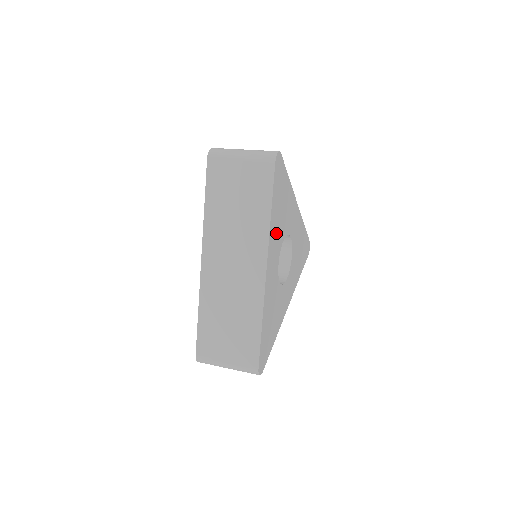
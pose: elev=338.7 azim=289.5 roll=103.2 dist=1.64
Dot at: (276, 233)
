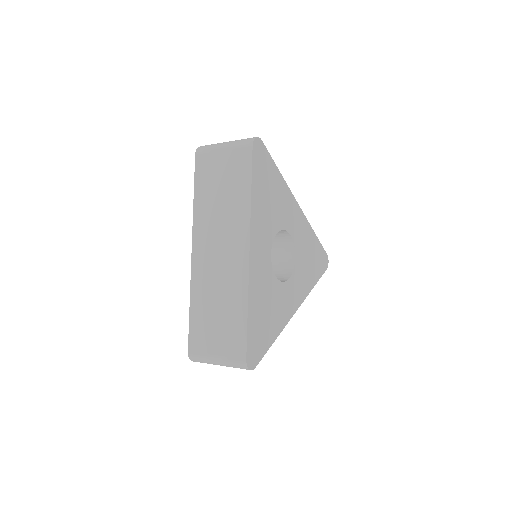
Dot at: (263, 219)
